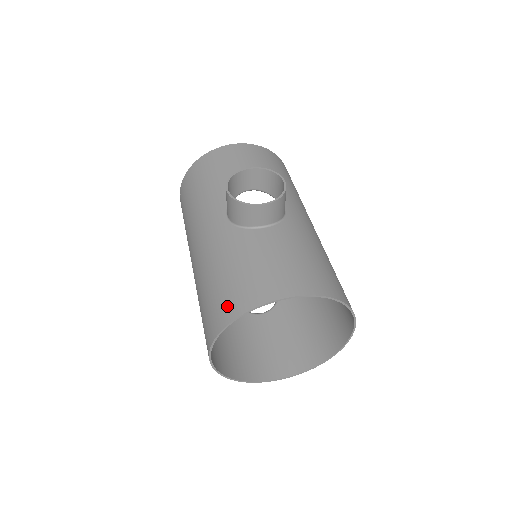
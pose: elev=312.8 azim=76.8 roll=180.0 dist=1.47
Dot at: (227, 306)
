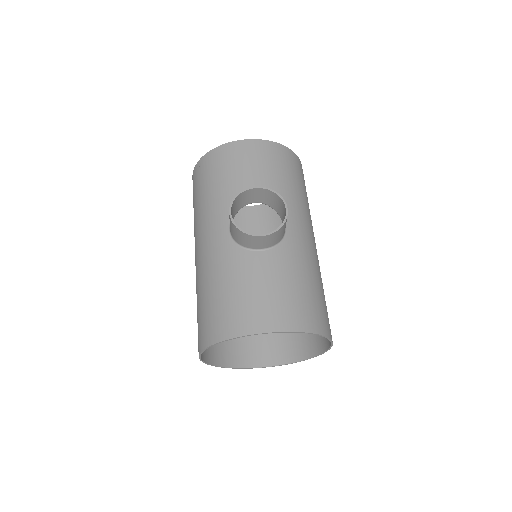
Dot at: (217, 326)
